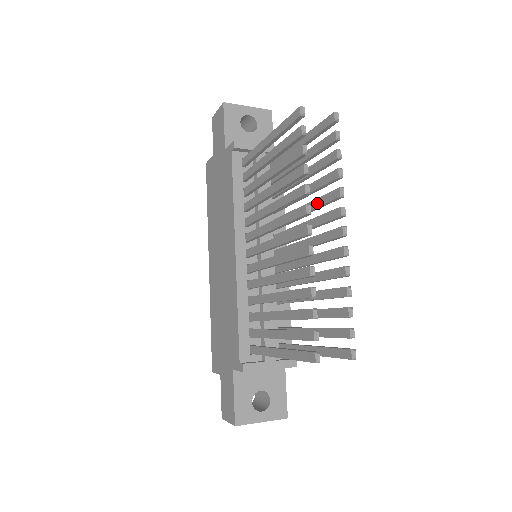
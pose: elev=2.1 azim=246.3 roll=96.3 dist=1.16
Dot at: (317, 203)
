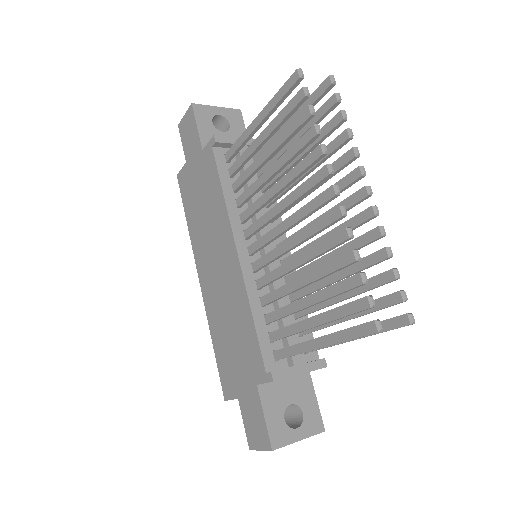
Dot at: occluded
